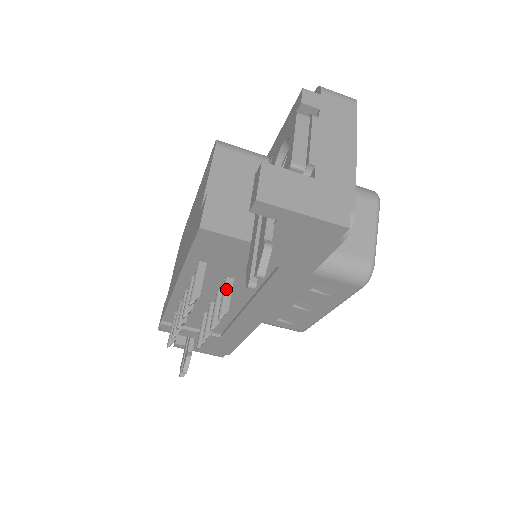
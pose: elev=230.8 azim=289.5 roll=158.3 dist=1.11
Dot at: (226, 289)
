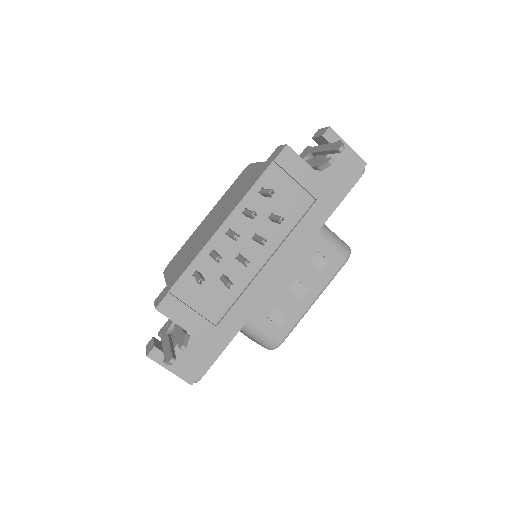
Dot at: (276, 215)
